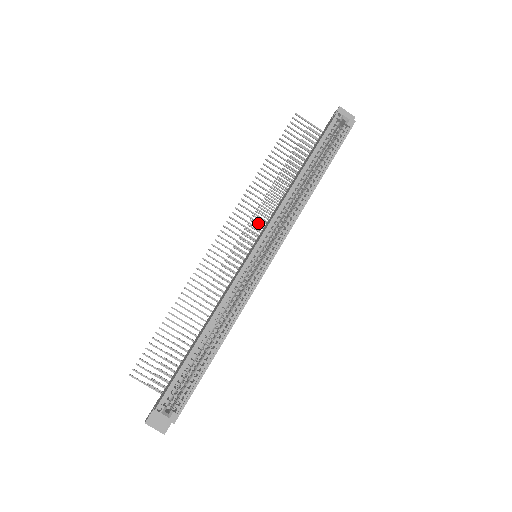
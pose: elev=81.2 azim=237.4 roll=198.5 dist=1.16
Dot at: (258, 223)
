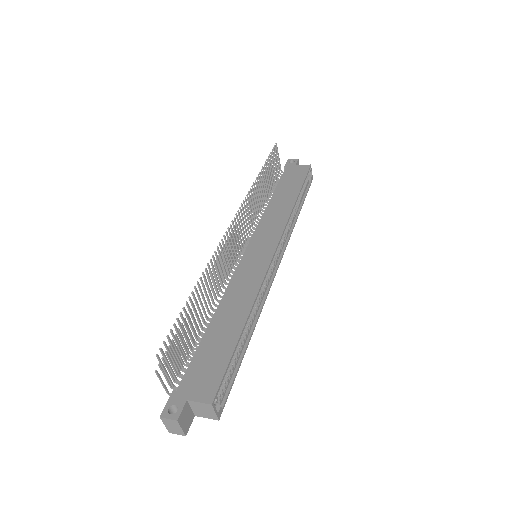
Dot at: (249, 224)
